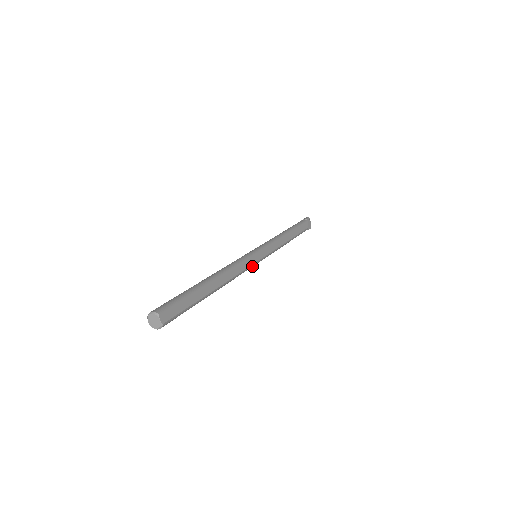
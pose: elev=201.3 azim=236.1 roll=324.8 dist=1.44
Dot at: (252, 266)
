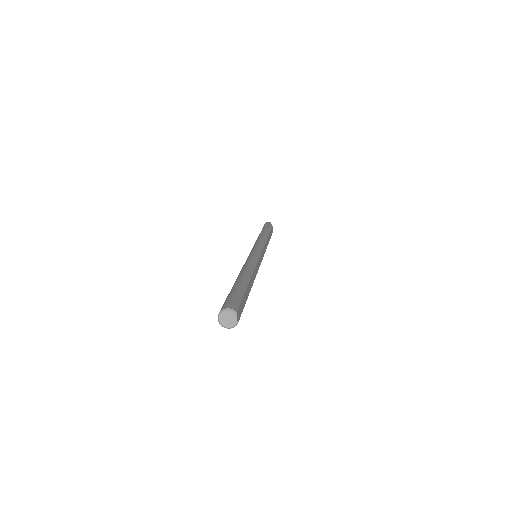
Dot at: occluded
